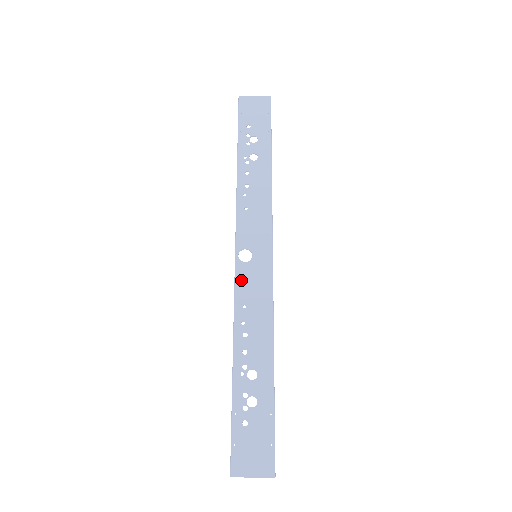
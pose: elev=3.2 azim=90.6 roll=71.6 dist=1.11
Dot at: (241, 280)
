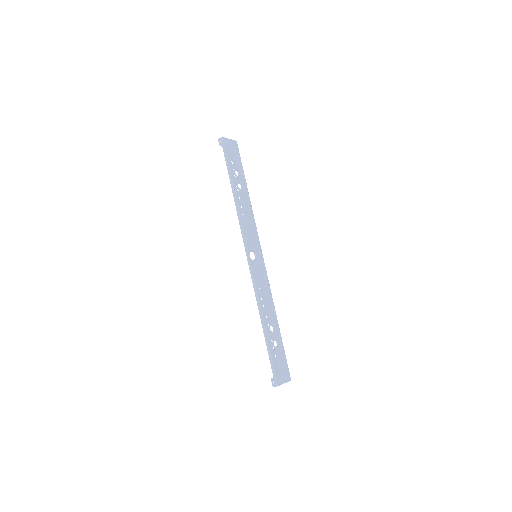
Dot at: (255, 272)
